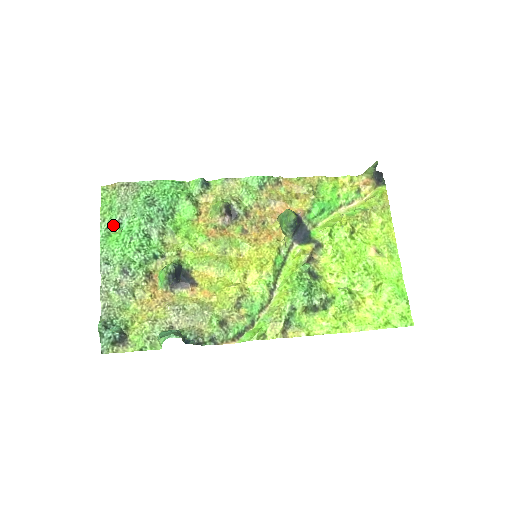
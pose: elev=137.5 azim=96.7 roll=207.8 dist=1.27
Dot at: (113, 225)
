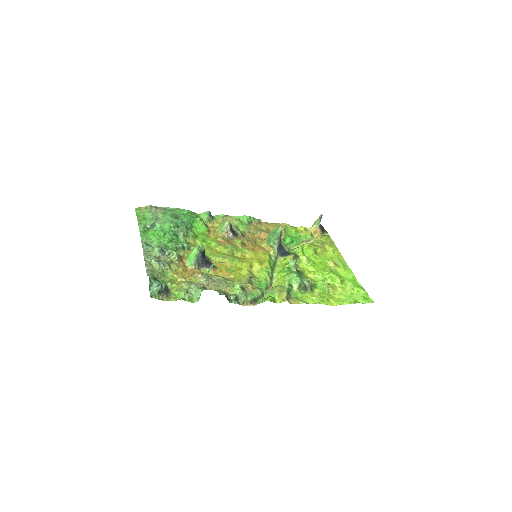
Dot at: (148, 227)
